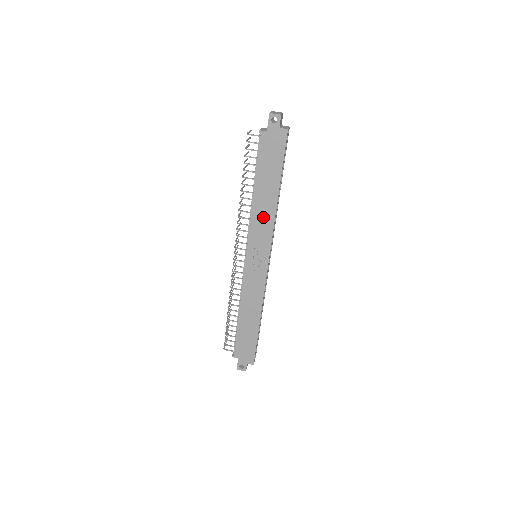
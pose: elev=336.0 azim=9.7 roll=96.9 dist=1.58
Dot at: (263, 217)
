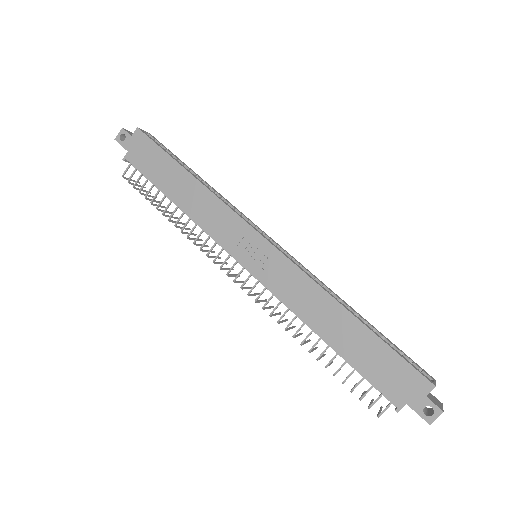
Dot at: (206, 210)
